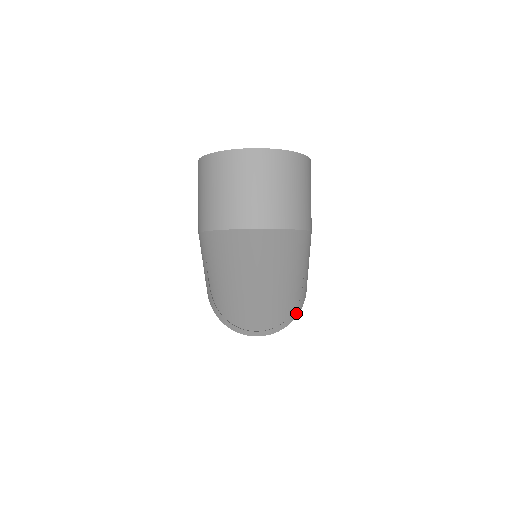
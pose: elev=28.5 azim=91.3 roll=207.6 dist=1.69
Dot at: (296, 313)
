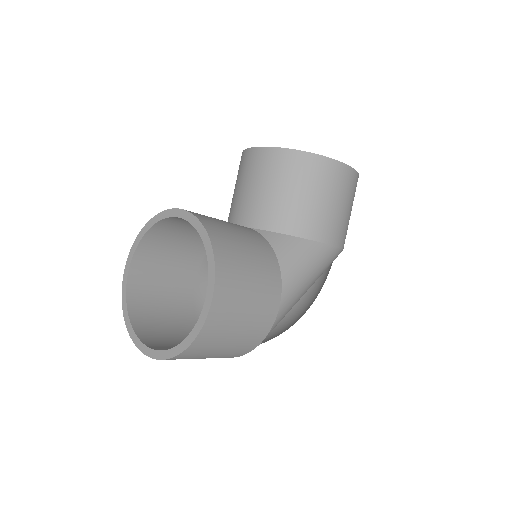
Dot at: occluded
